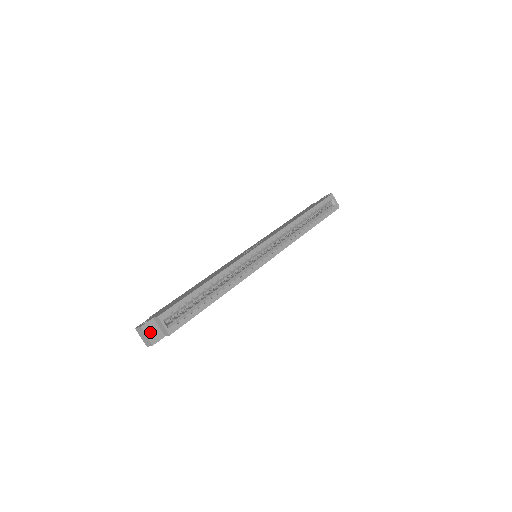
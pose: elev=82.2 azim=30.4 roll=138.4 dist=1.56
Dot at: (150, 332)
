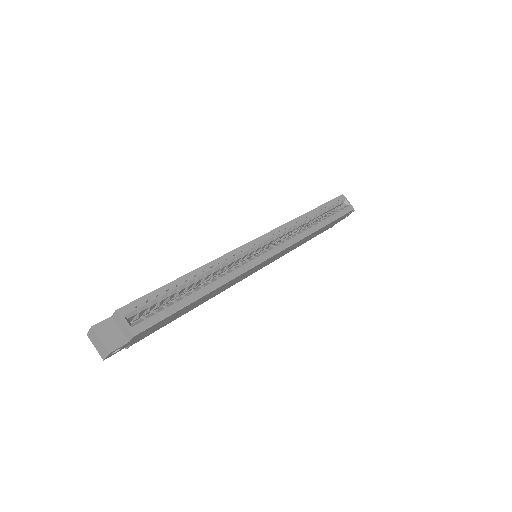
Dot at: (106, 335)
